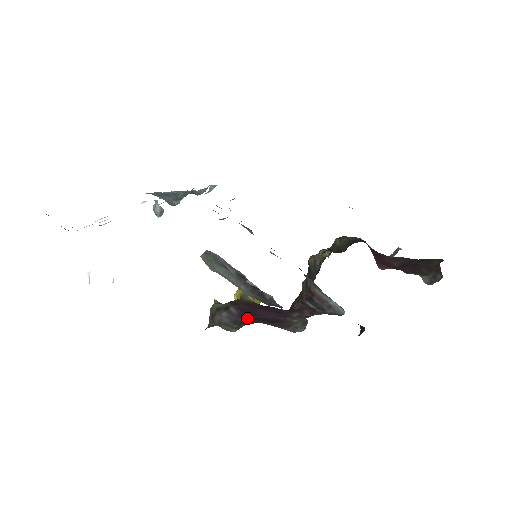
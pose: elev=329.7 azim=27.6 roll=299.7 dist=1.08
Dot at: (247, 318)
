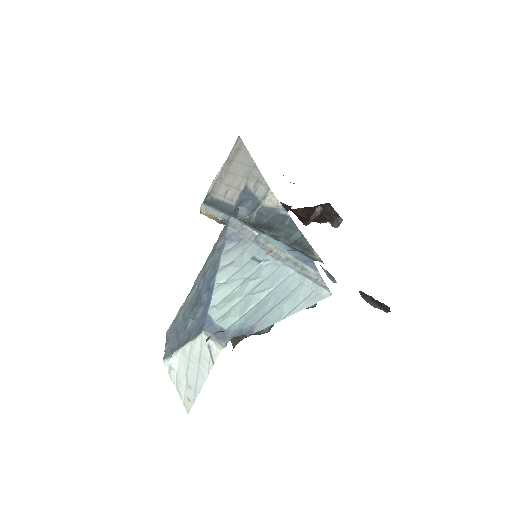
Dot at: occluded
